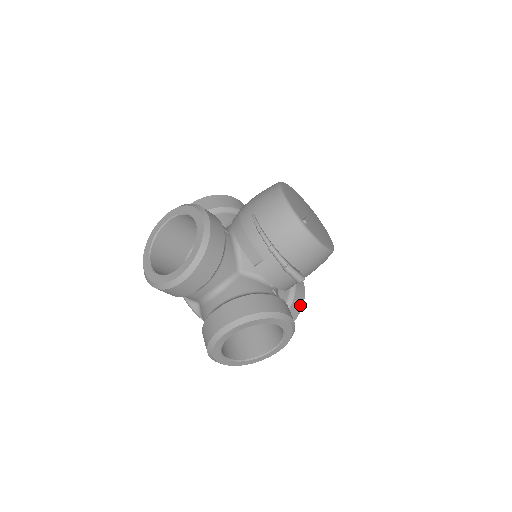
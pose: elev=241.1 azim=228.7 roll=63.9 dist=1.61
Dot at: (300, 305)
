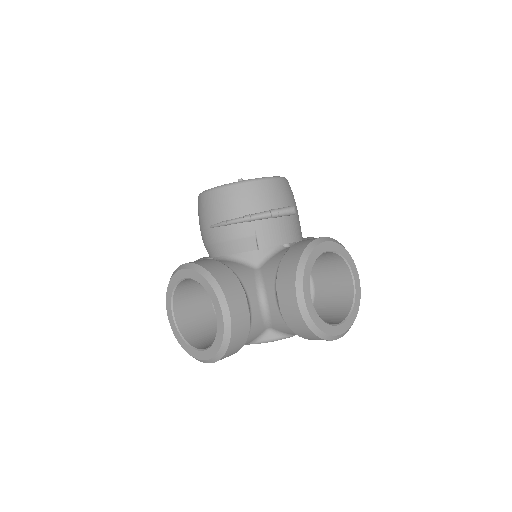
Dot at: occluded
